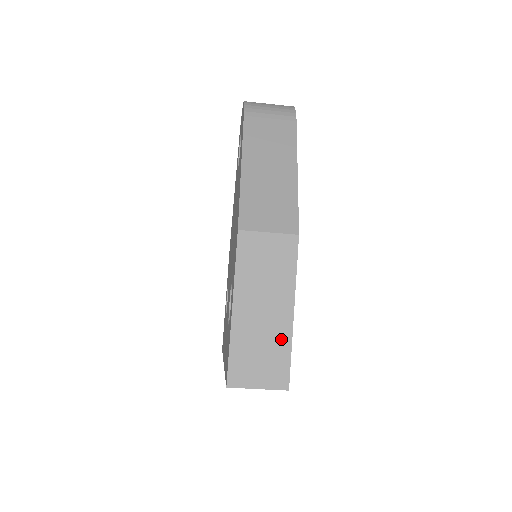
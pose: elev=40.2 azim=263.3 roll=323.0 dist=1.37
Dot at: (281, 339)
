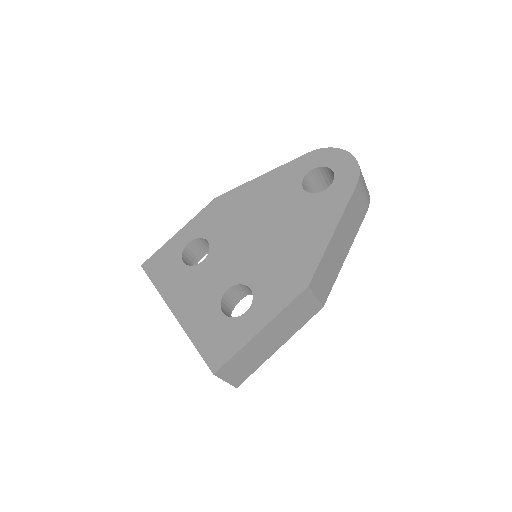
Dot at: (261, 359)
